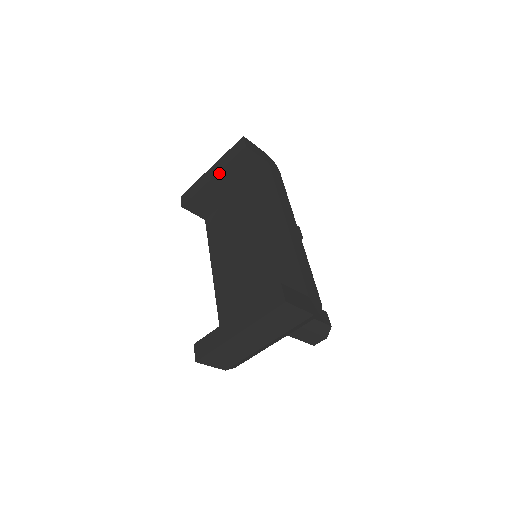
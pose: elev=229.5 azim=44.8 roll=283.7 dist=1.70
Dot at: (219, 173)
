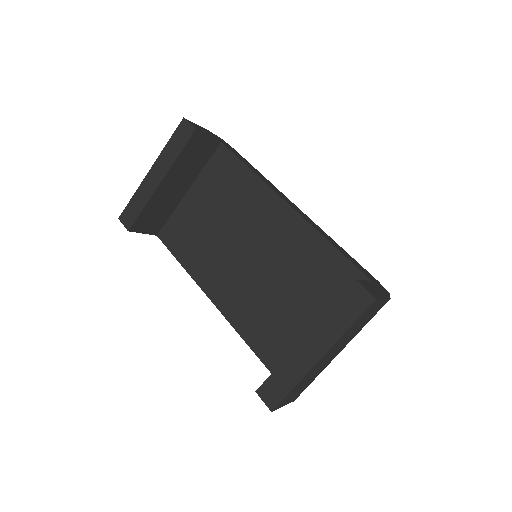
Dot at: (168, 173)
